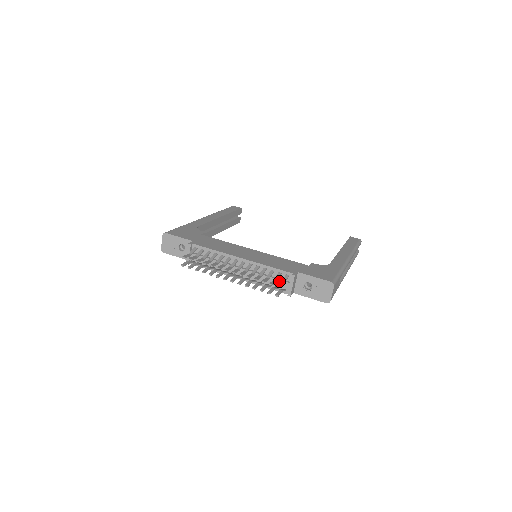
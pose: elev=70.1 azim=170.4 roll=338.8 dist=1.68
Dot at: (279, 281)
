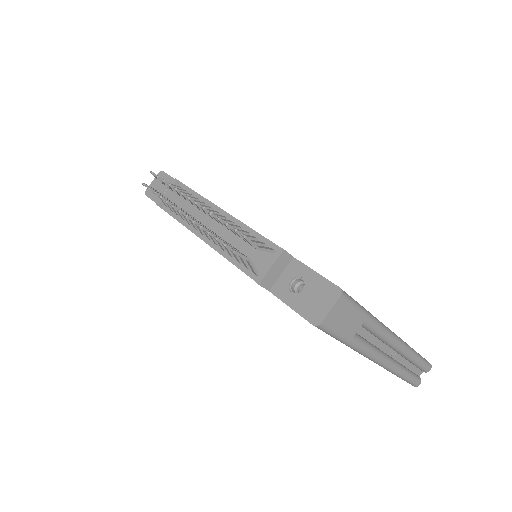
Dot at: (256, 254)
